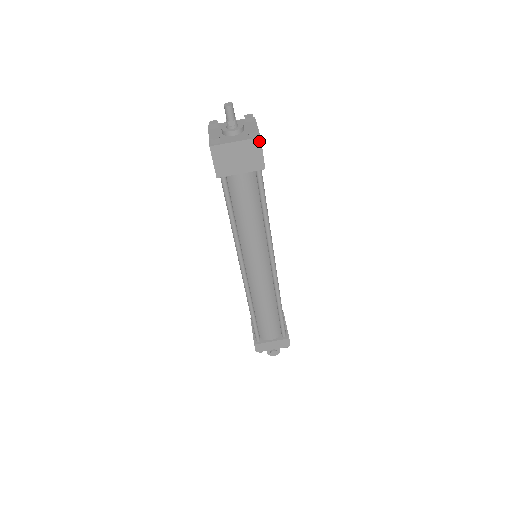
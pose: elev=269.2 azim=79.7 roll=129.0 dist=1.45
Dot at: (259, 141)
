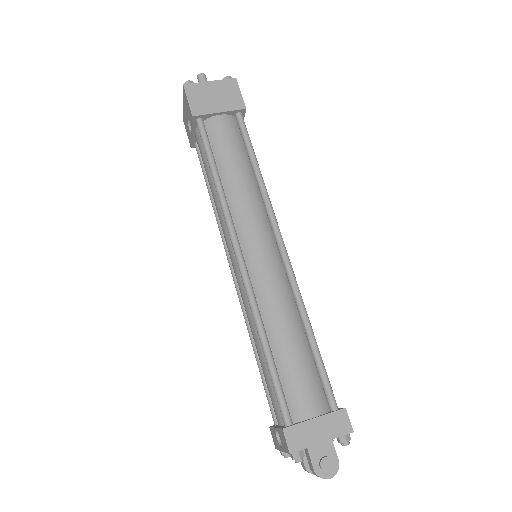
Dot at: (235, 82)
